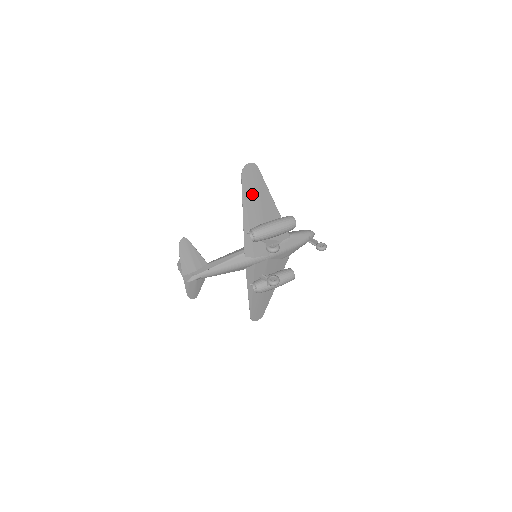
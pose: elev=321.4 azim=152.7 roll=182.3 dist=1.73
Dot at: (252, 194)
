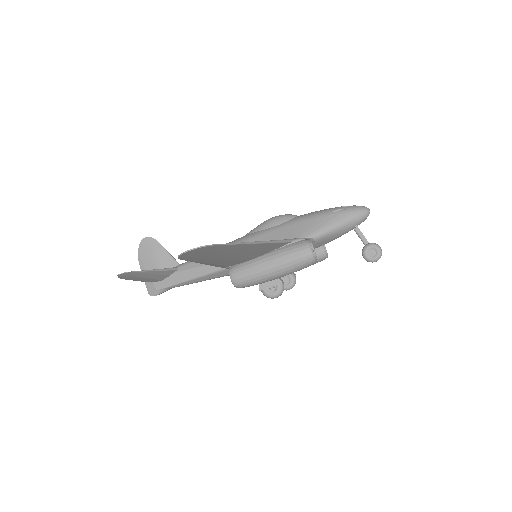
Dot at: (216, 257)
